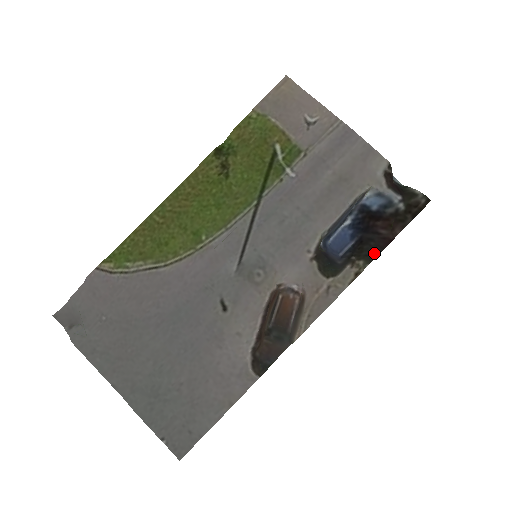
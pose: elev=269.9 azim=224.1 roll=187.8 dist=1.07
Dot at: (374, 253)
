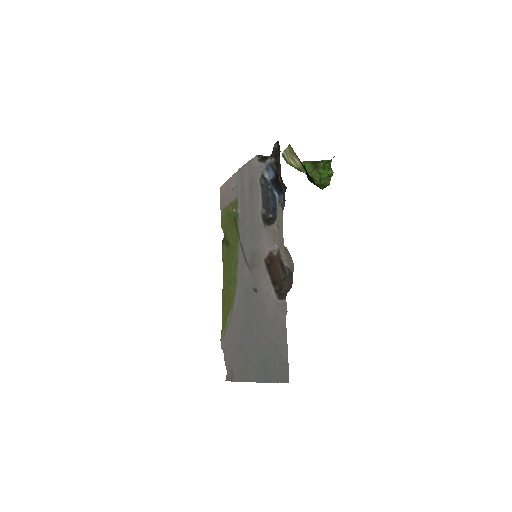
Dot at: (285, 189)
